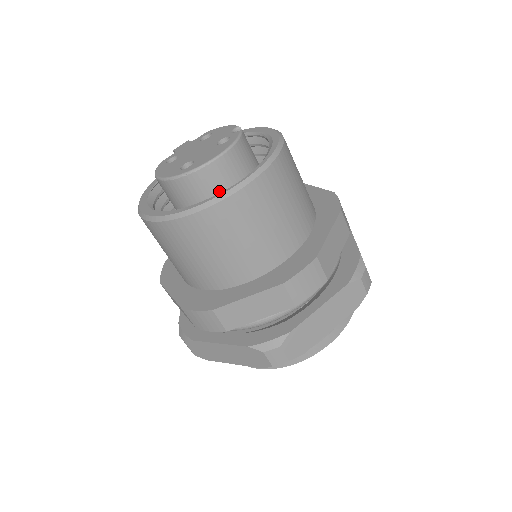
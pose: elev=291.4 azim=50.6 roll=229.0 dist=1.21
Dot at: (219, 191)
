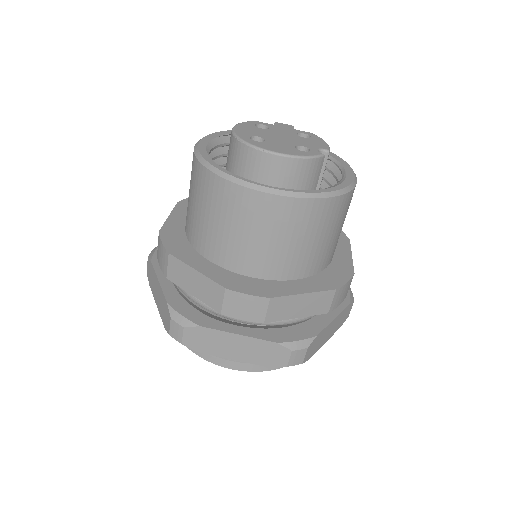
Dot at: (257, 179)
